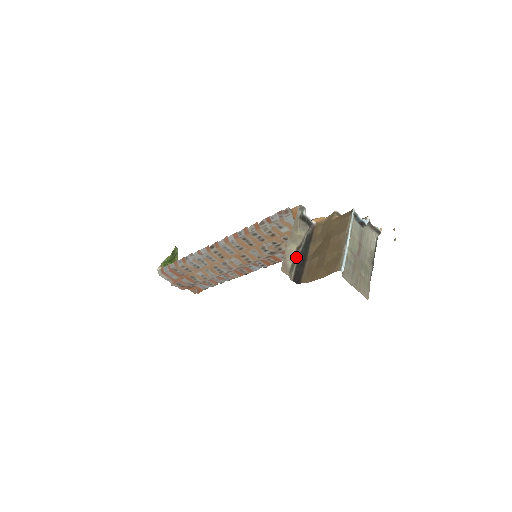
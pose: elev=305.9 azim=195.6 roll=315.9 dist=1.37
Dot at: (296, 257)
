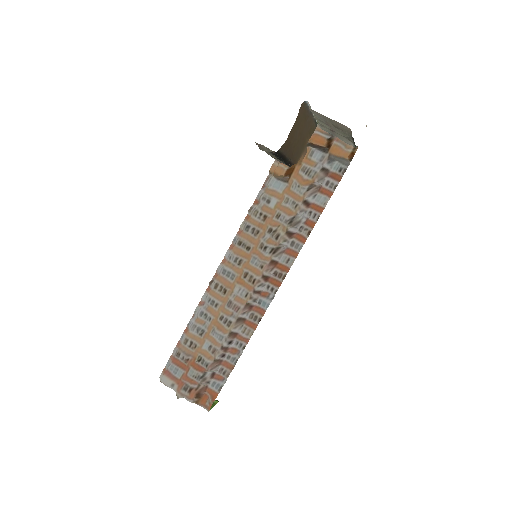
Dot at: (274, 156)
